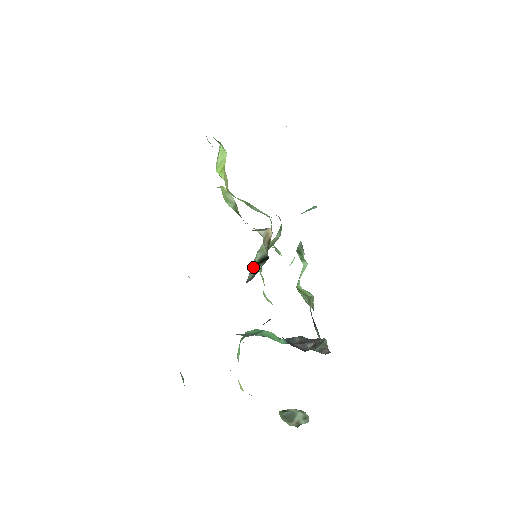
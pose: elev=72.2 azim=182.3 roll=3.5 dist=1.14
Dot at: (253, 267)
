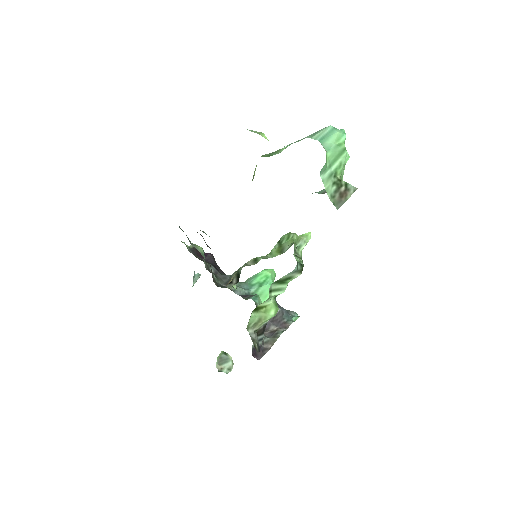
Dot at: (237, 271)
